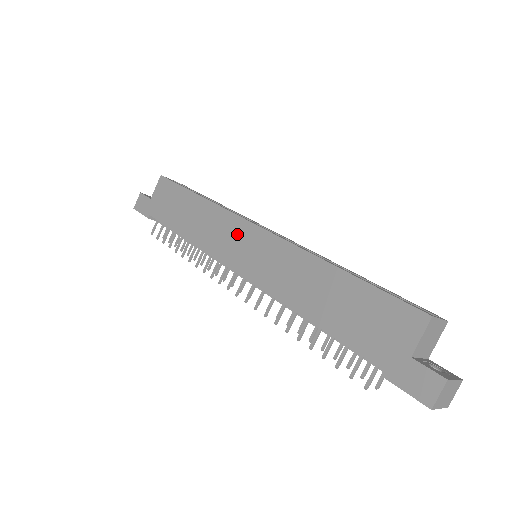
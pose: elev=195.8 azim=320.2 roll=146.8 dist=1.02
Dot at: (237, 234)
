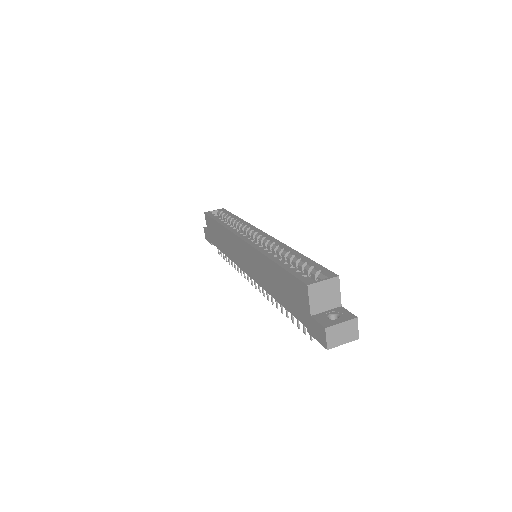
Dot at: (238, 247)
